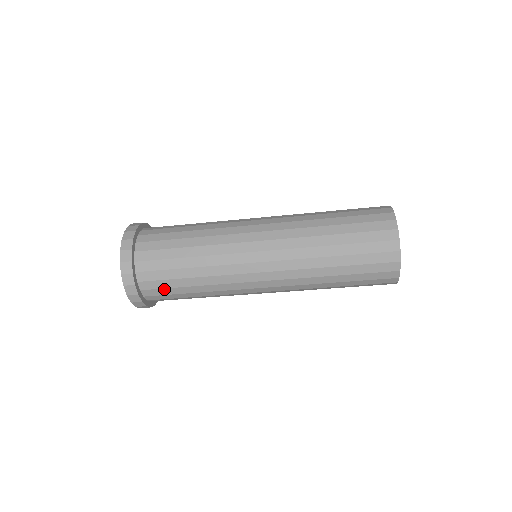
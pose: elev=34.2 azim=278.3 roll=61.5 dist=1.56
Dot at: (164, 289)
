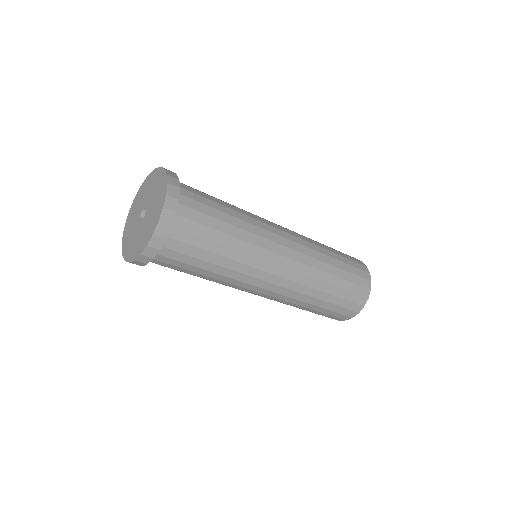
Dot at: (190, 246)
